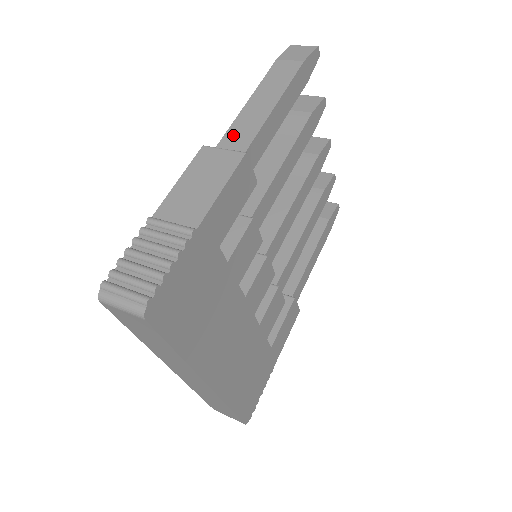
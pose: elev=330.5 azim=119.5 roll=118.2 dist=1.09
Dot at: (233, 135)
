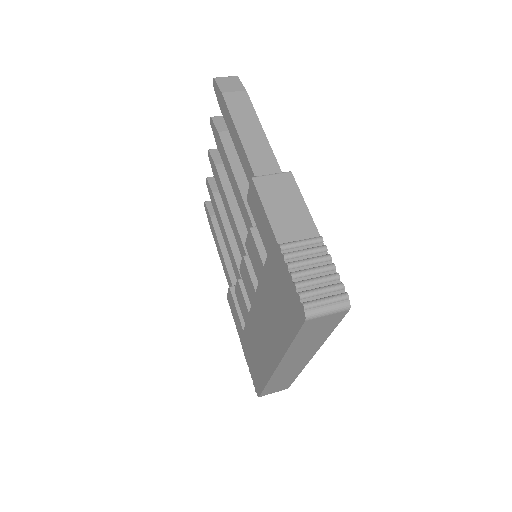
Dot at: (258, 162)
